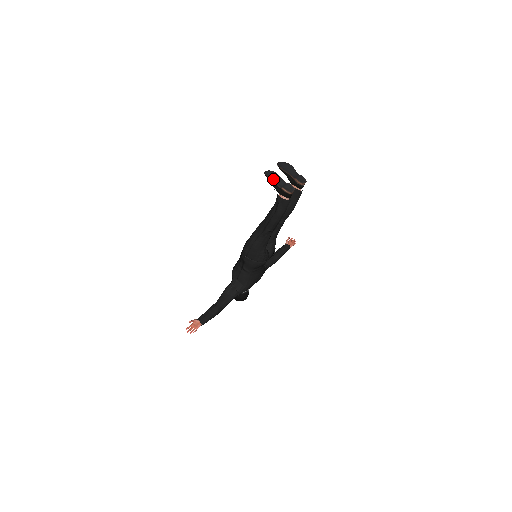
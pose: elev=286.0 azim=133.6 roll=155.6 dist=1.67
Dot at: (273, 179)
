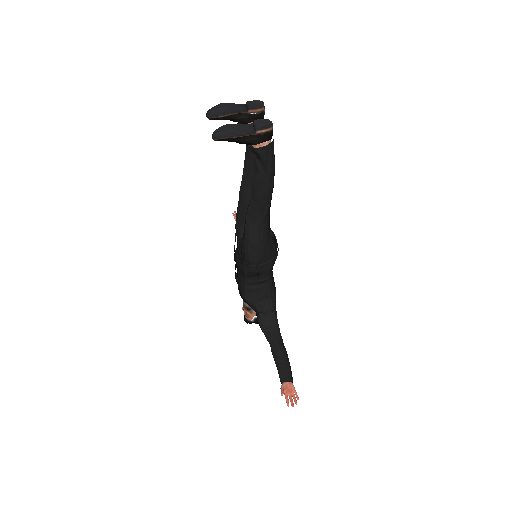
Dot at: (235, 133)
